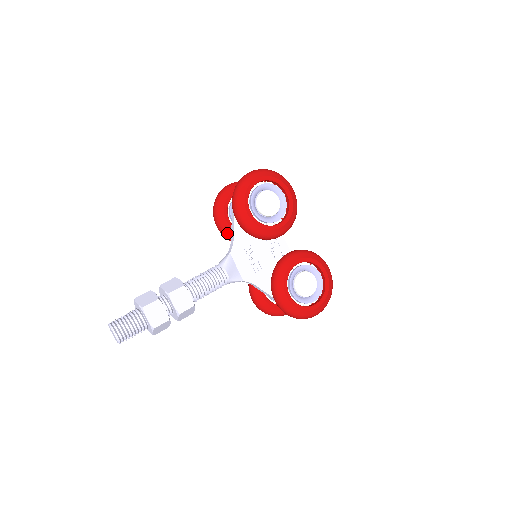
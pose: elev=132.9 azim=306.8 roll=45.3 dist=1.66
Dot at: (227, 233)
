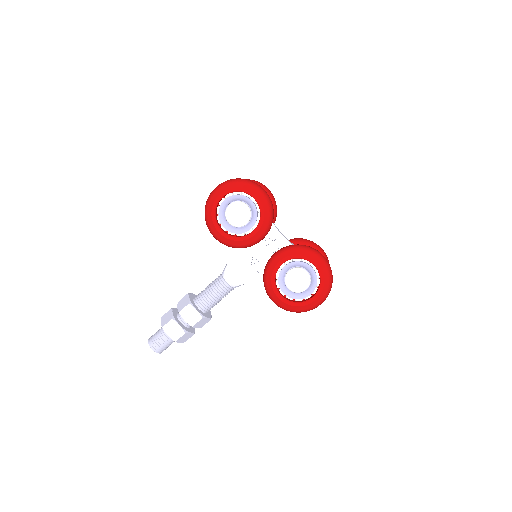
Dot at: occluded
